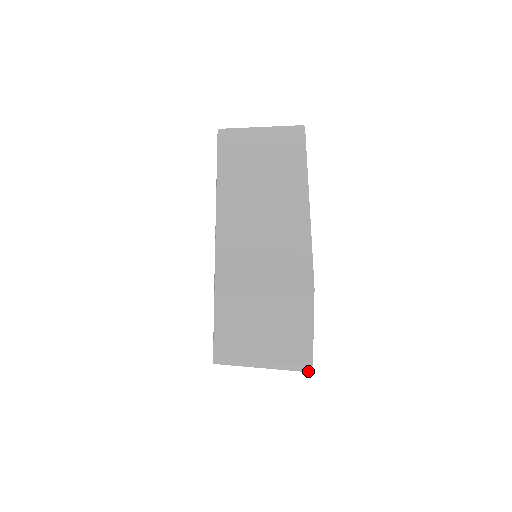
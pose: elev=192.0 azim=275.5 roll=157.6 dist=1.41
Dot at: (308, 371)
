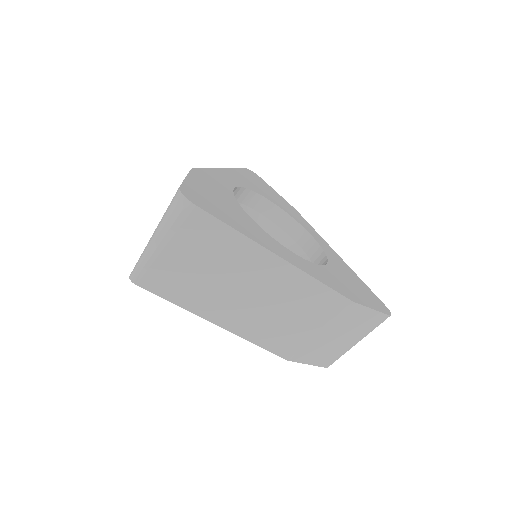
Dot at: (184, 200)
